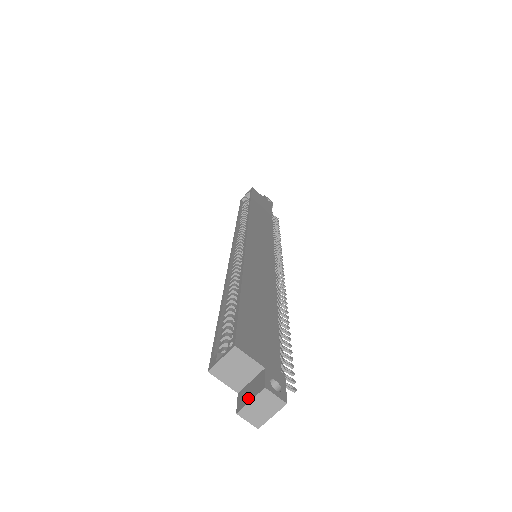
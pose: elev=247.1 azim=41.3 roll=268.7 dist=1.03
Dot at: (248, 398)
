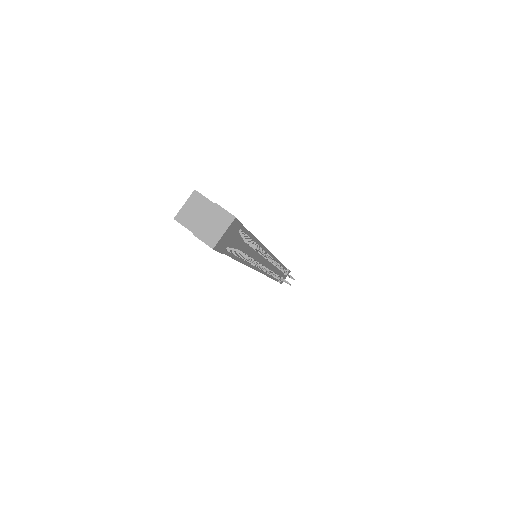
Dot at: (203, 221)
